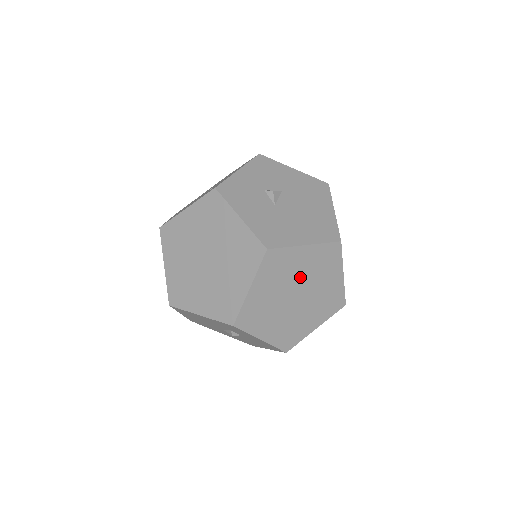
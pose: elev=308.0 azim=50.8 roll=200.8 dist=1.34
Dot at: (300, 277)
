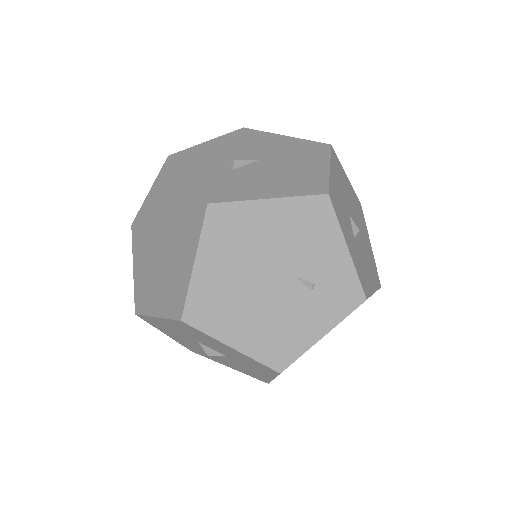
Dot at: occluded
